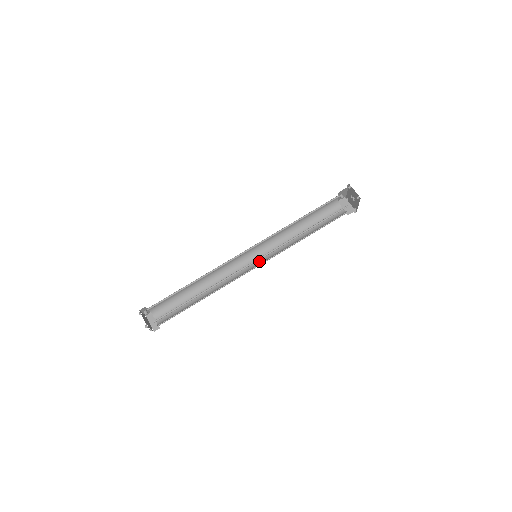
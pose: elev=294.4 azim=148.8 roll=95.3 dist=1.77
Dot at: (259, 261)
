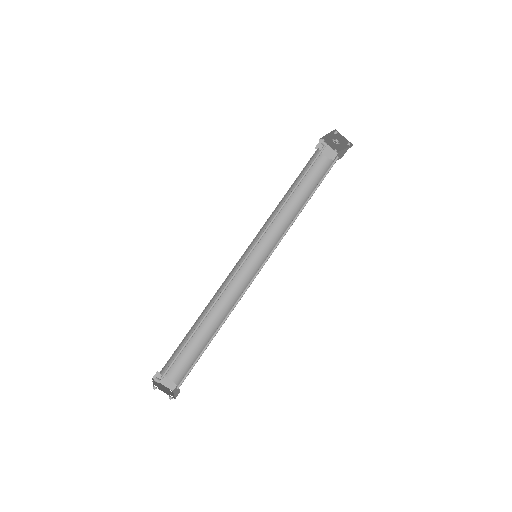
Dot at: (257, 257)
